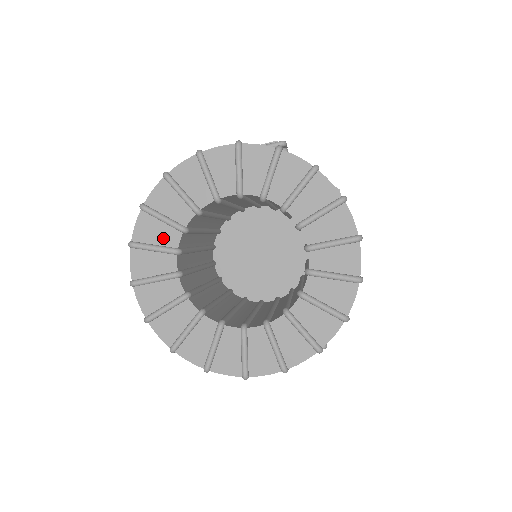
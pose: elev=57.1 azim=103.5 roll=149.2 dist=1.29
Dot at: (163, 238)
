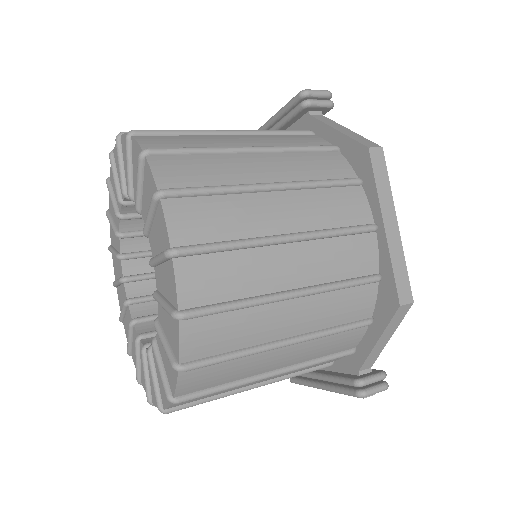
Dot at: (116, 243)
